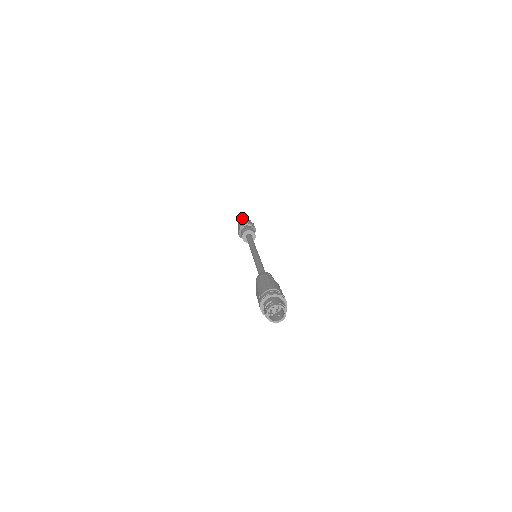
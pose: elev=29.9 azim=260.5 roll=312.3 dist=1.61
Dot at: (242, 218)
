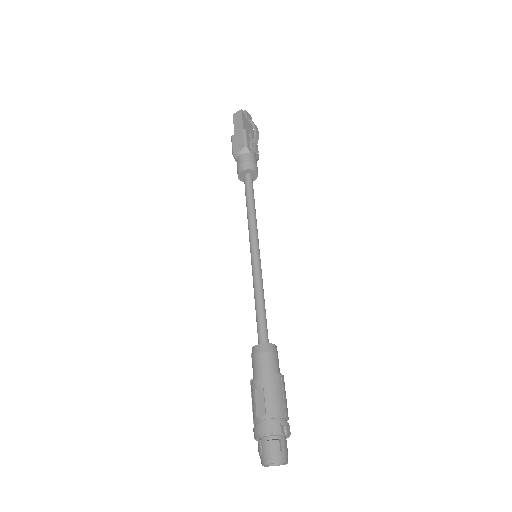
Dot at: (248, 117)
